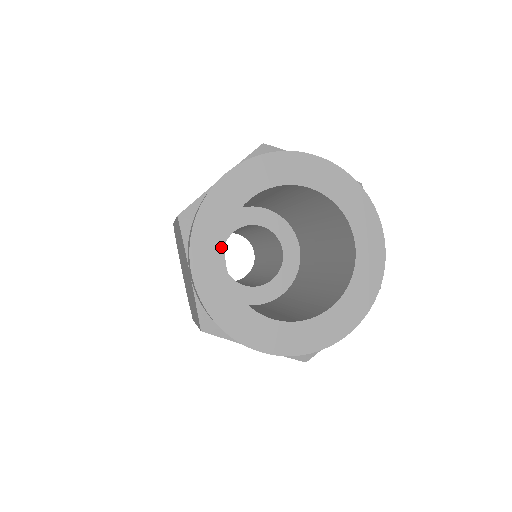
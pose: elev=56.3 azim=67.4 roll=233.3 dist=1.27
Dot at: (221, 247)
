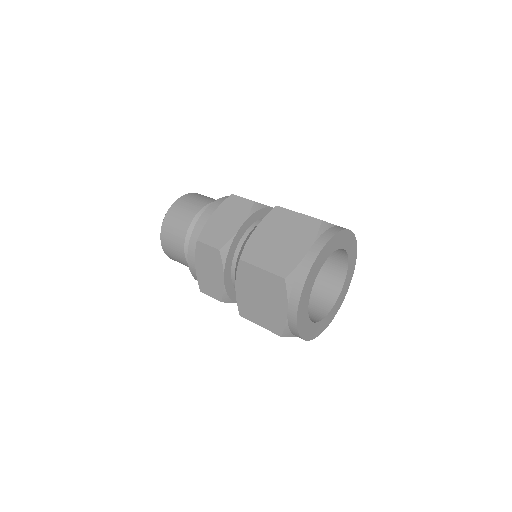
Dot at: (309, 296)
